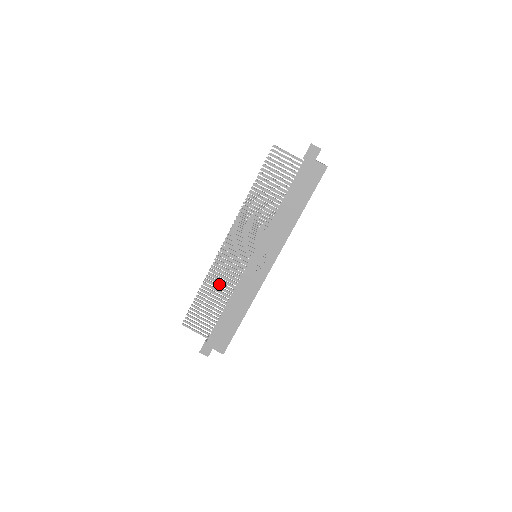
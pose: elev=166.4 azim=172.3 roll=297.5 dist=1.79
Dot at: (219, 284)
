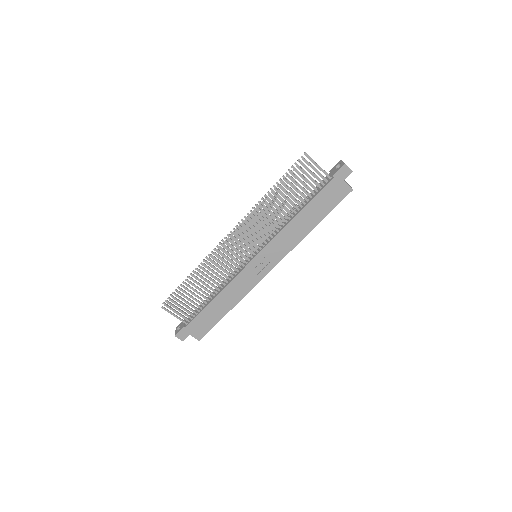
Dot at: (210, 275)
